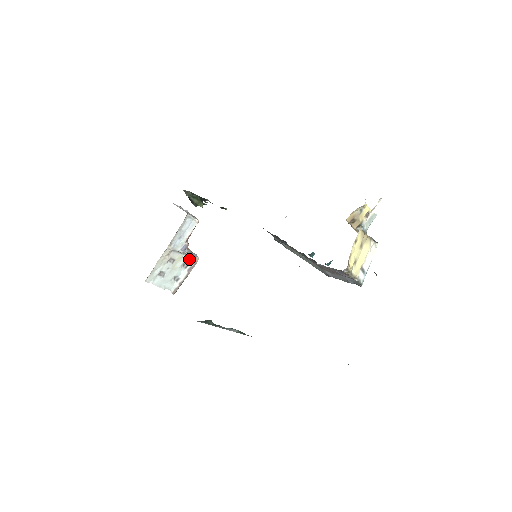
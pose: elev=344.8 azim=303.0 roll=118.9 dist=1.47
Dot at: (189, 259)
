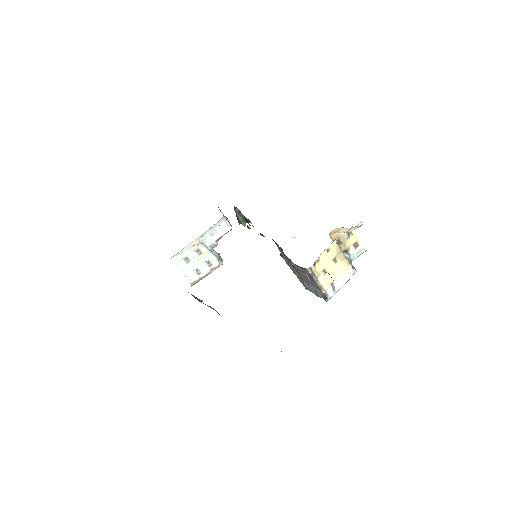
Dot at: (214, 259)
